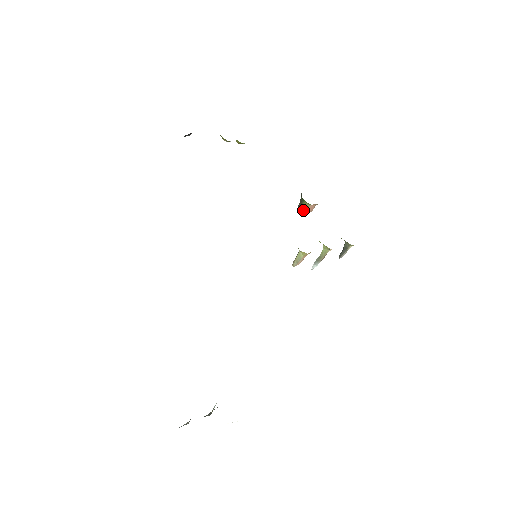
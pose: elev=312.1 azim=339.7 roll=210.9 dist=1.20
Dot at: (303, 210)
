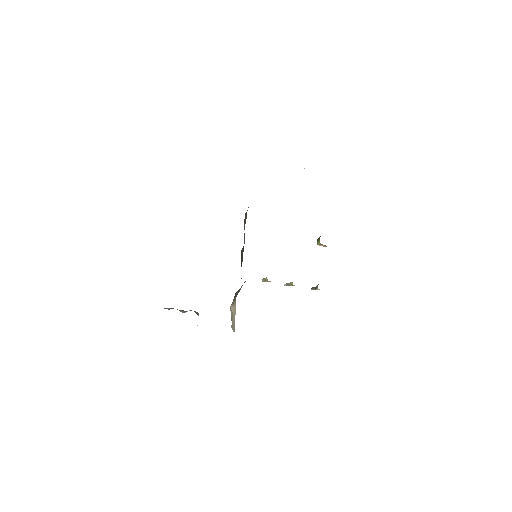
Dot at: (317, 243)
